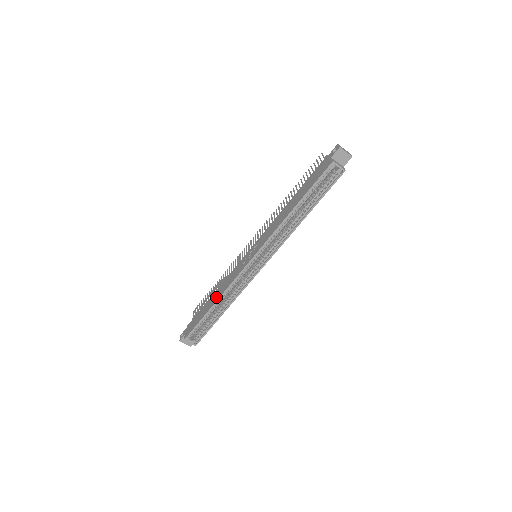
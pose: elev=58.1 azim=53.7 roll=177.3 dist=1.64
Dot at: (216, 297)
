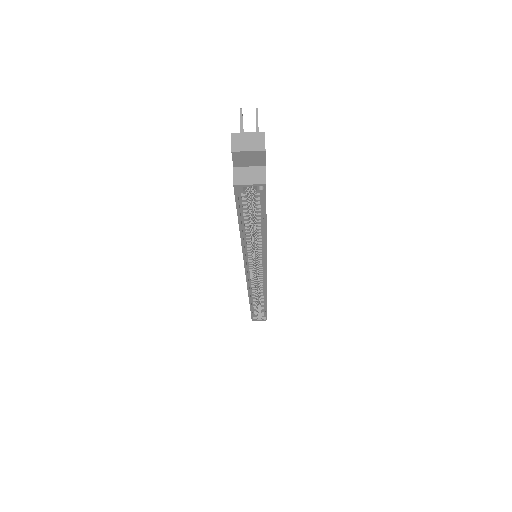
Dot at: occluded
